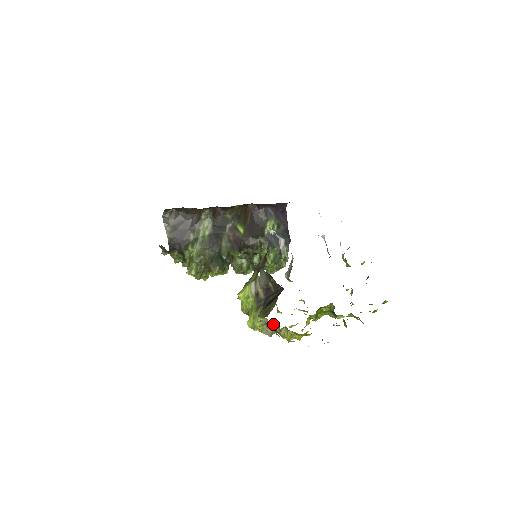
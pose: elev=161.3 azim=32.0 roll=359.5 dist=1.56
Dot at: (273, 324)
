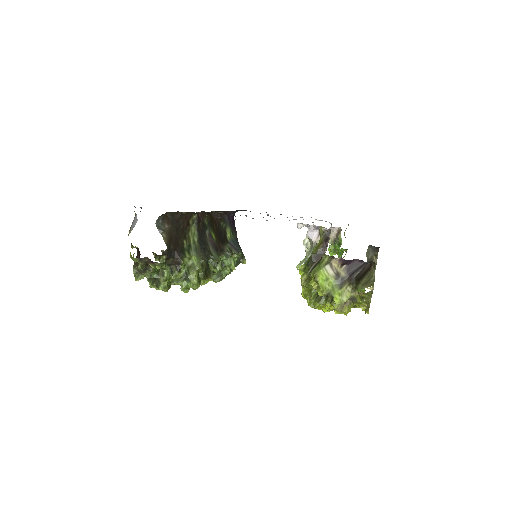
Dot at: occluded
